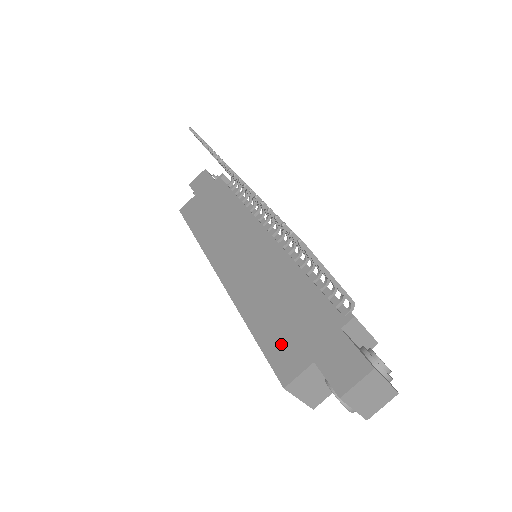
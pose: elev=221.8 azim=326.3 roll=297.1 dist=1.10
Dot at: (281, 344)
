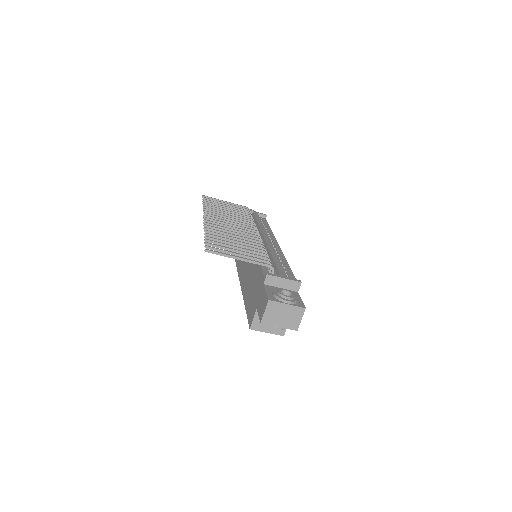
Dot at: (250, 305)
